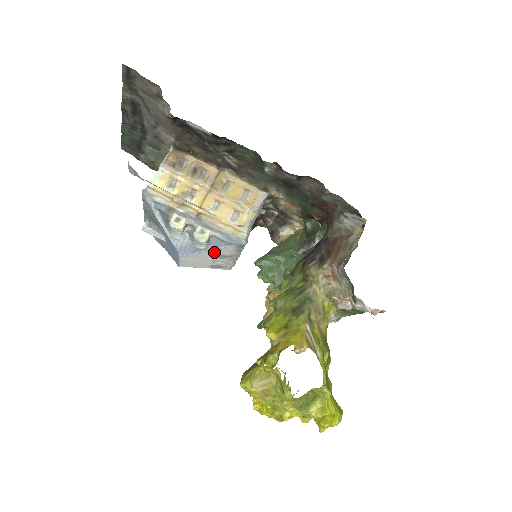
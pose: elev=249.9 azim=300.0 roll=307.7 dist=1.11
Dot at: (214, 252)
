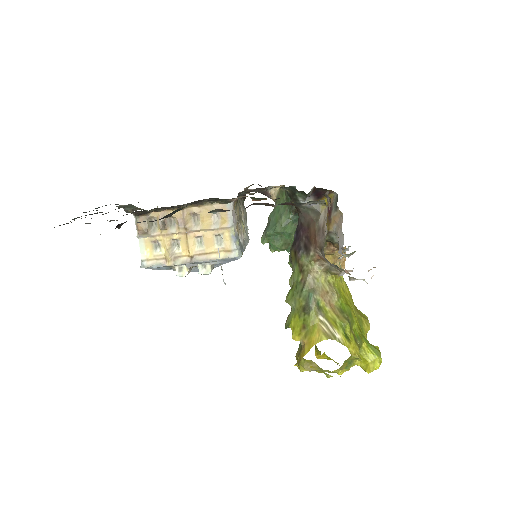
Dot at: occluded
